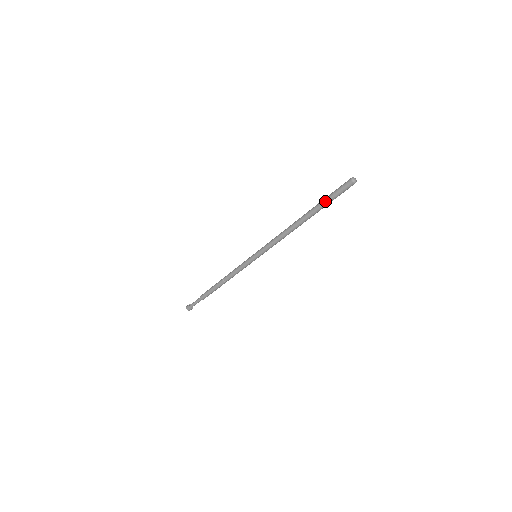
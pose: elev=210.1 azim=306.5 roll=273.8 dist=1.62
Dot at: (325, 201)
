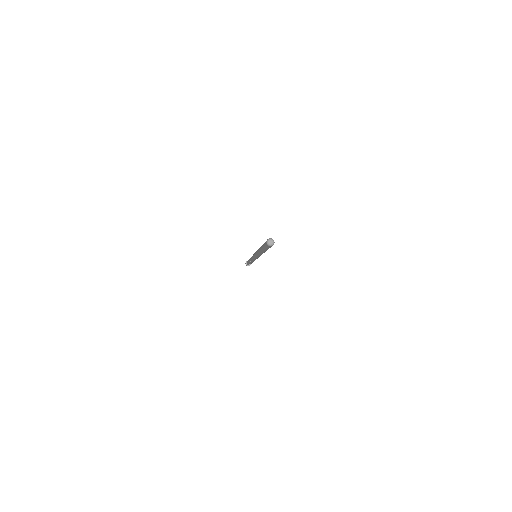
Dot at: (263, 248)
